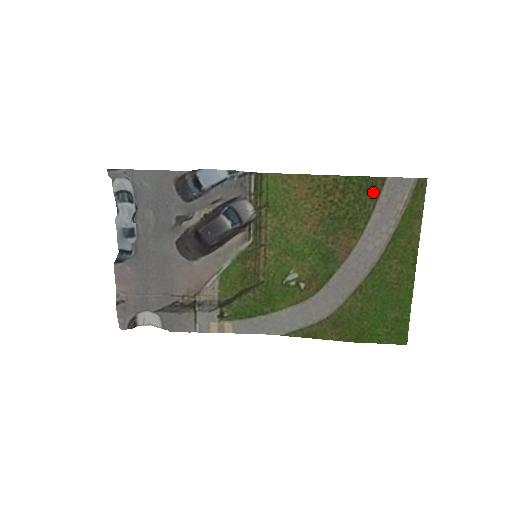
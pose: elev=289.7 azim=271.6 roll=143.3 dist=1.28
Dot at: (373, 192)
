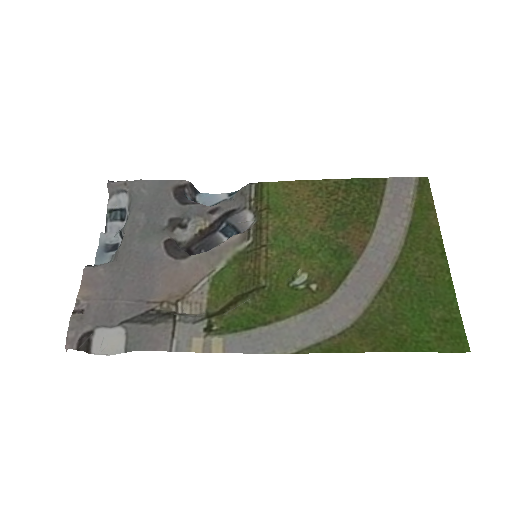
Dot at: (377, 190)
